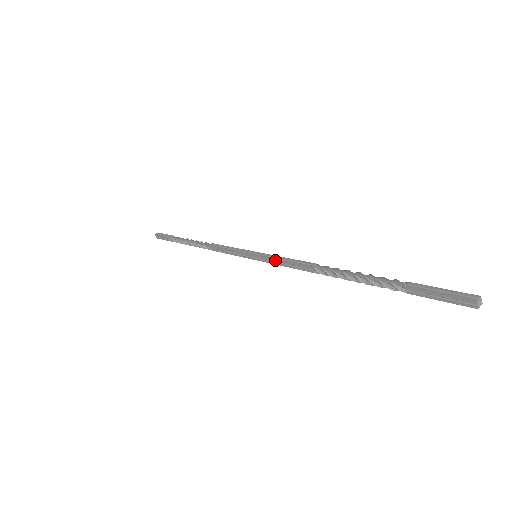
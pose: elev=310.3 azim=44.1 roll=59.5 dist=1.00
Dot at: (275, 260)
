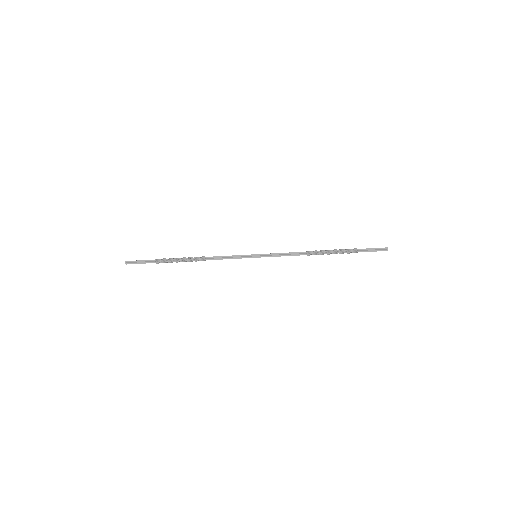
Dot at: occluded
